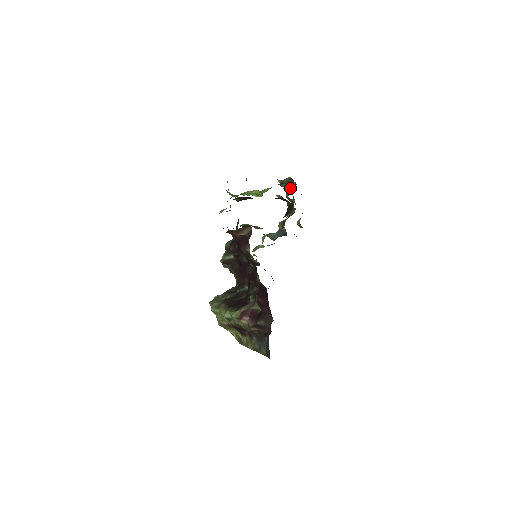
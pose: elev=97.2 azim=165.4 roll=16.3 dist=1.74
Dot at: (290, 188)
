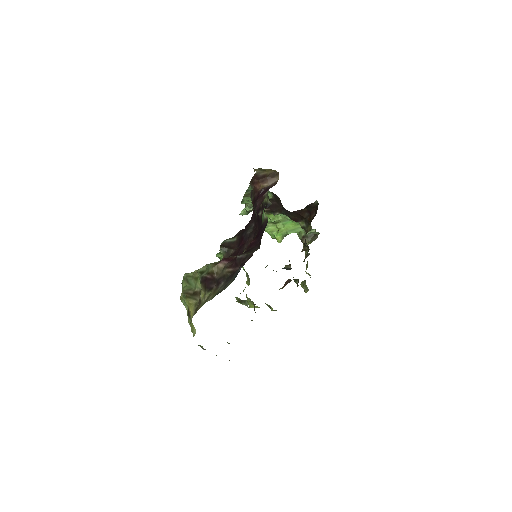
Dot at: (310, 242)
